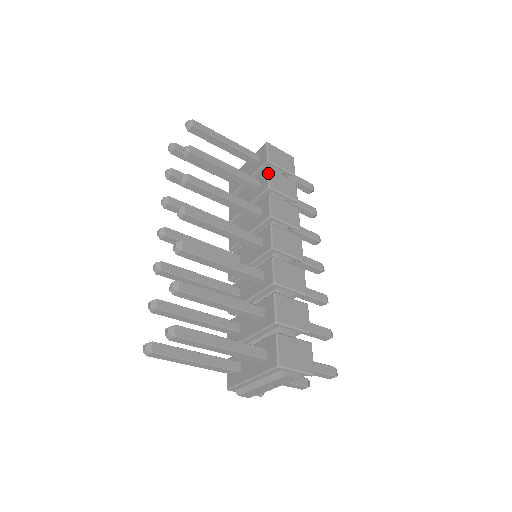
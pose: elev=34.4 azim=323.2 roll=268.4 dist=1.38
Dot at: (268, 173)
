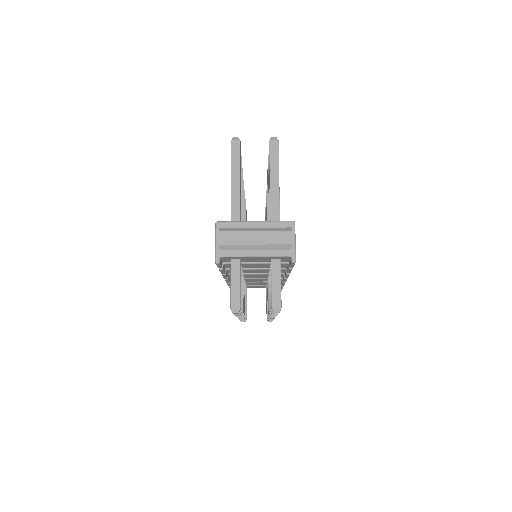
Dot at: occluded
